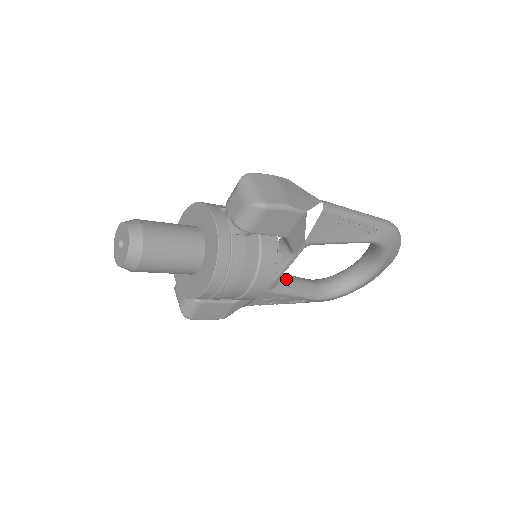
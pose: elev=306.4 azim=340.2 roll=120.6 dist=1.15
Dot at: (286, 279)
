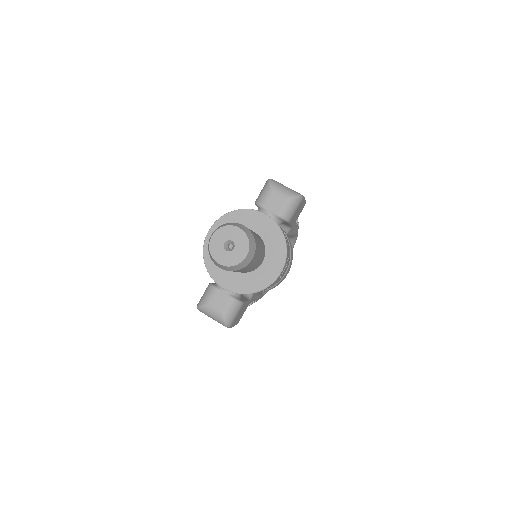
Dot at: occluded
